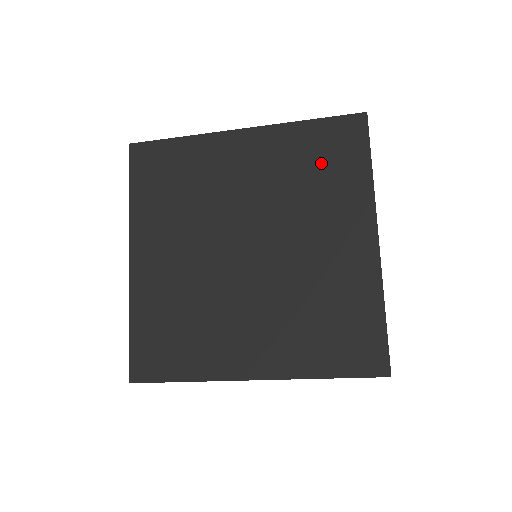
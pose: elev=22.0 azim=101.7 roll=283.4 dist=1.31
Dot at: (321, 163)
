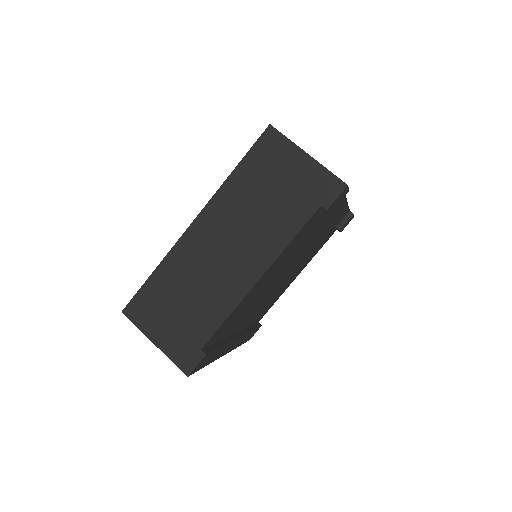
Dot at: occluded
